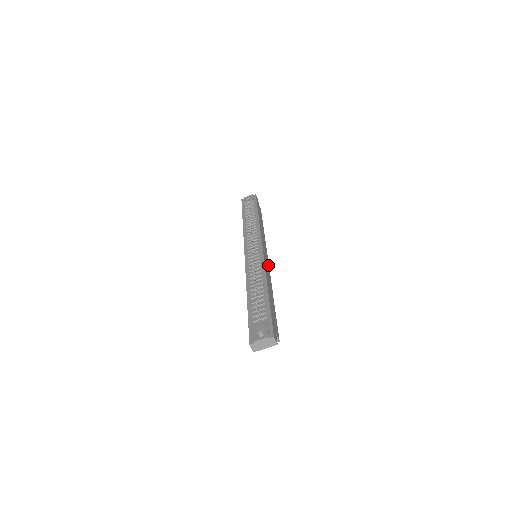
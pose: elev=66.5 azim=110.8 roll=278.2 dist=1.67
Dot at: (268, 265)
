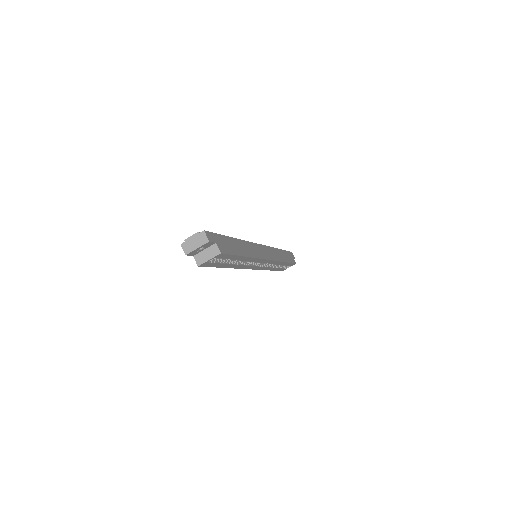
Dot at: (264, 257)
